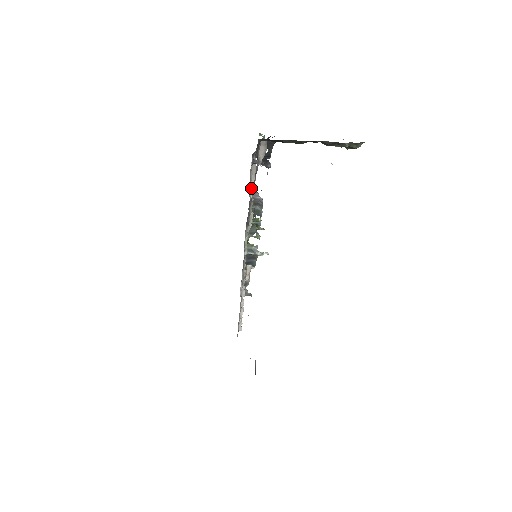
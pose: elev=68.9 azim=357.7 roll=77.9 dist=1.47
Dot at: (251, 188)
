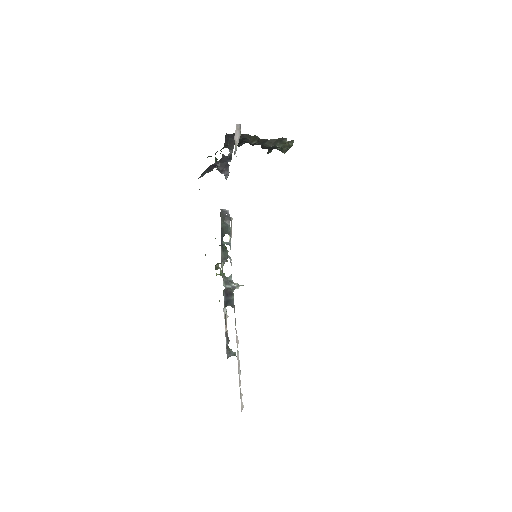
Dot at: occluded
